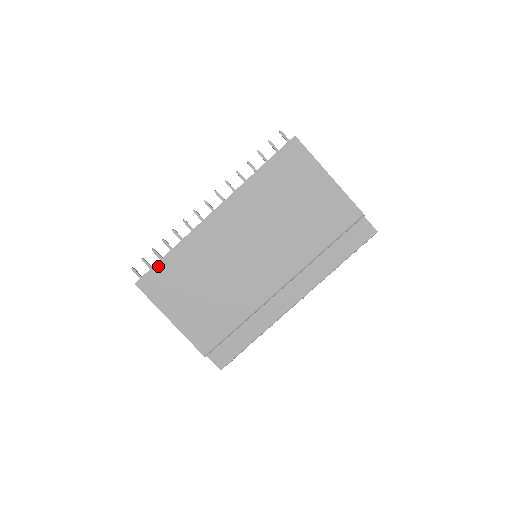
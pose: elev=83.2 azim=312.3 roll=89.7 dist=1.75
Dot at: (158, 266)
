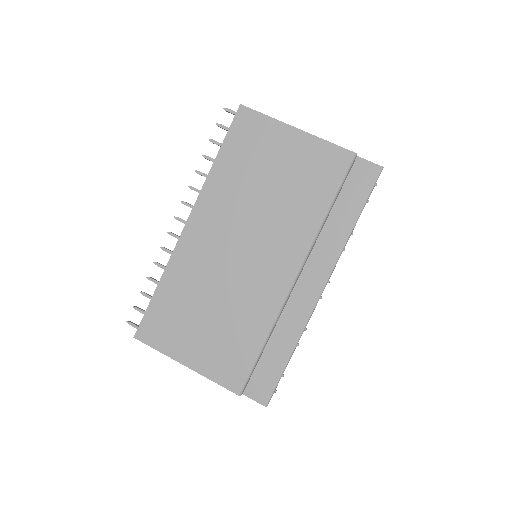
Dot at: (151, 308)
